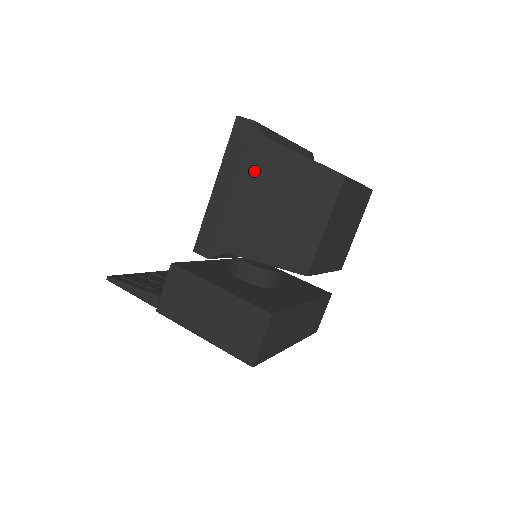
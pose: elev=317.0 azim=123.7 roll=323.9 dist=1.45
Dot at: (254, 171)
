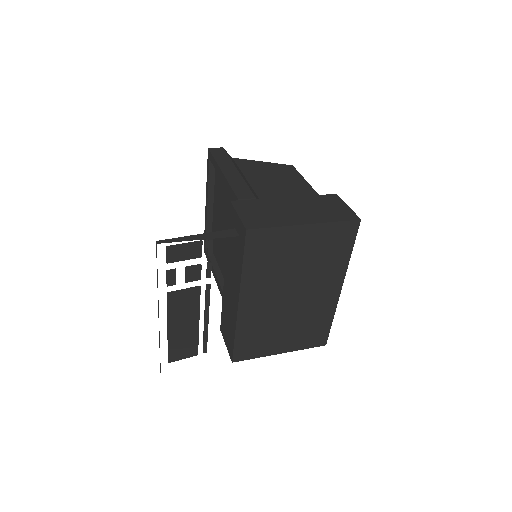
Dot at: (240, 168)
